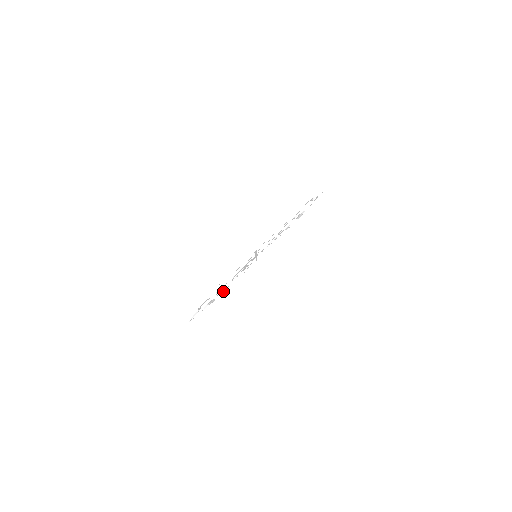
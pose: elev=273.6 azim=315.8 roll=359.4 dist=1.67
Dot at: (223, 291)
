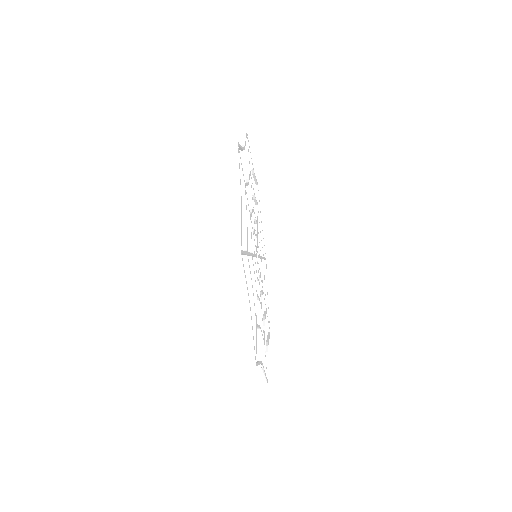
Dot at: (267, 318)
